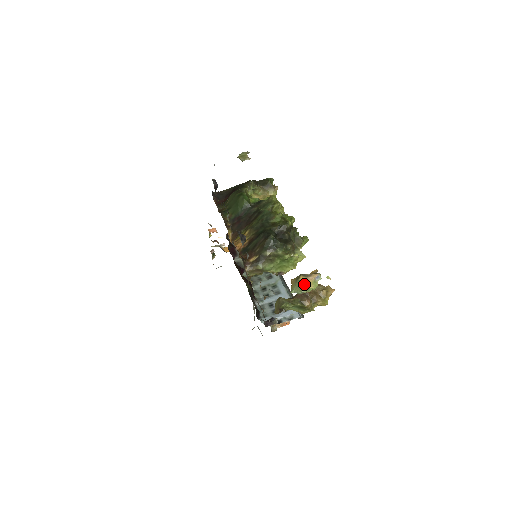
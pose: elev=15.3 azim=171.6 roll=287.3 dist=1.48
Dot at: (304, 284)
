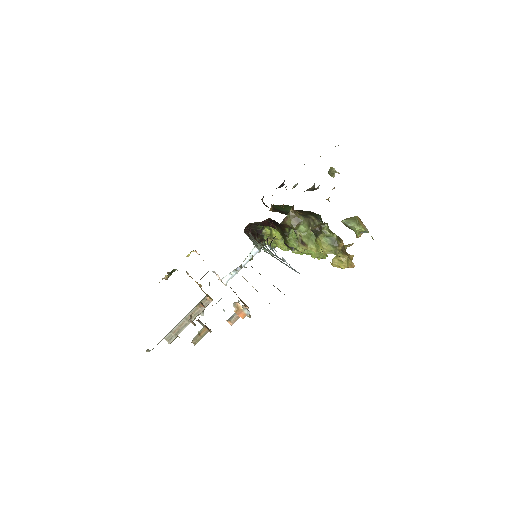
Dot at: (359, 220)
